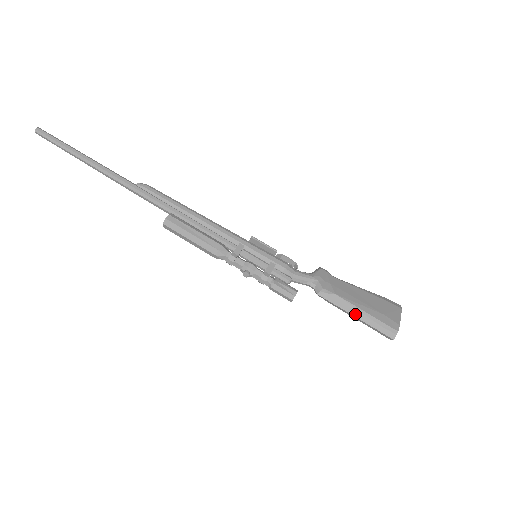
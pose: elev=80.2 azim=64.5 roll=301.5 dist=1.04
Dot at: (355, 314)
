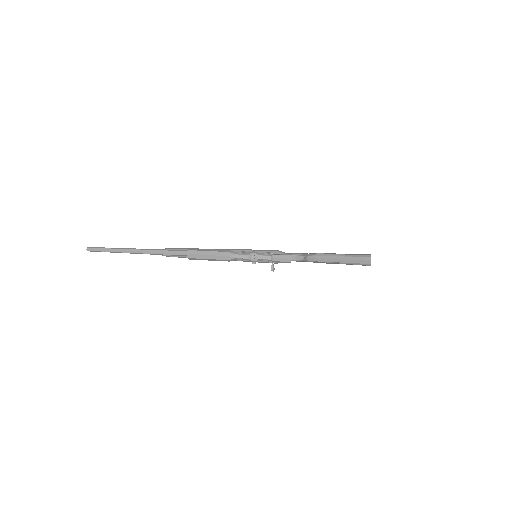
Dot at: (337, 258)
